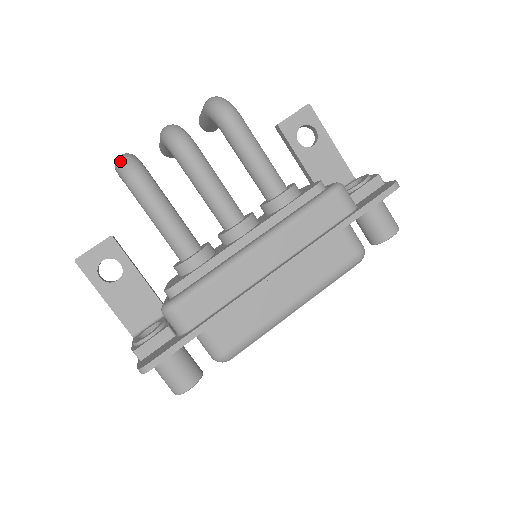
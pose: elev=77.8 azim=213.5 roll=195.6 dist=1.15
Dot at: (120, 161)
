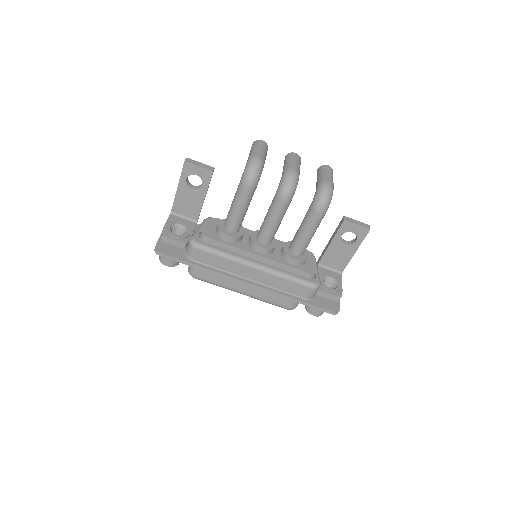
Dot at: (253, 165)
